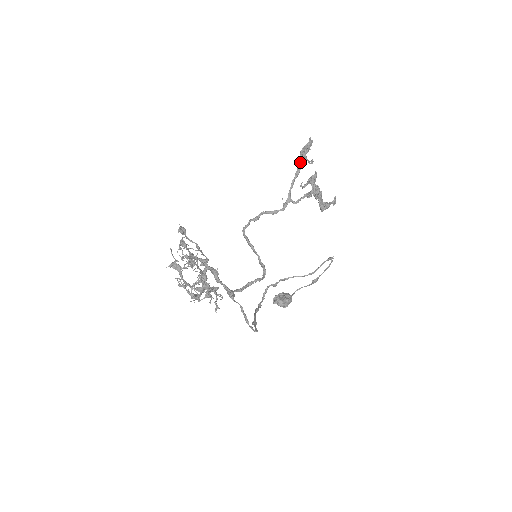
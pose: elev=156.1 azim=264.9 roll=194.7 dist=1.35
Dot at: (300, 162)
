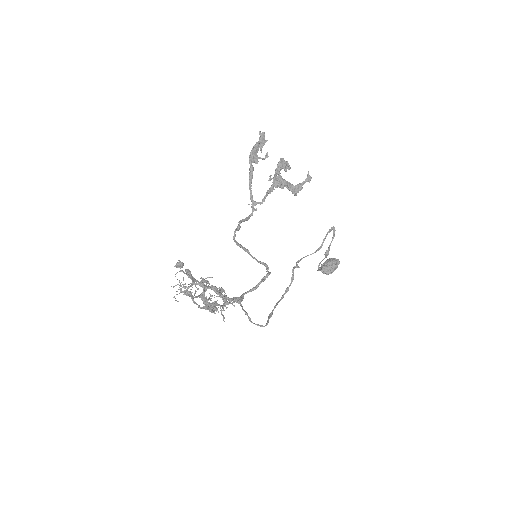
Dot at: (250, 166)
